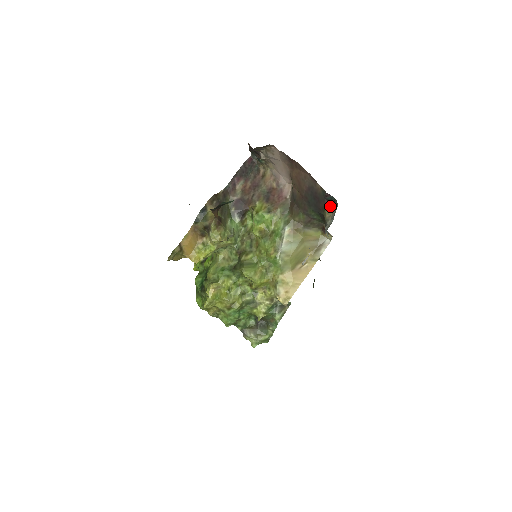
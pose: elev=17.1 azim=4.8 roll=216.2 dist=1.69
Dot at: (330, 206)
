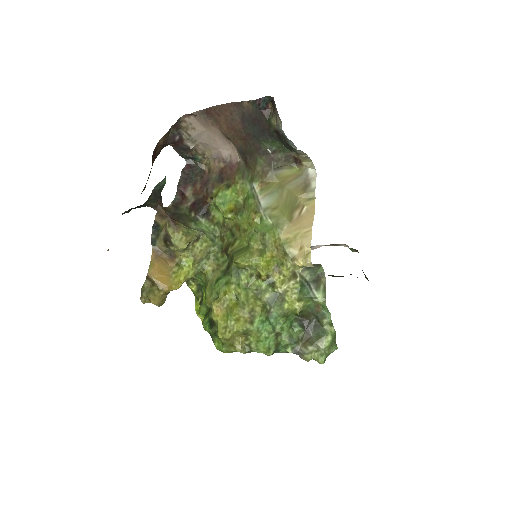
Dot at: (271, 112)
